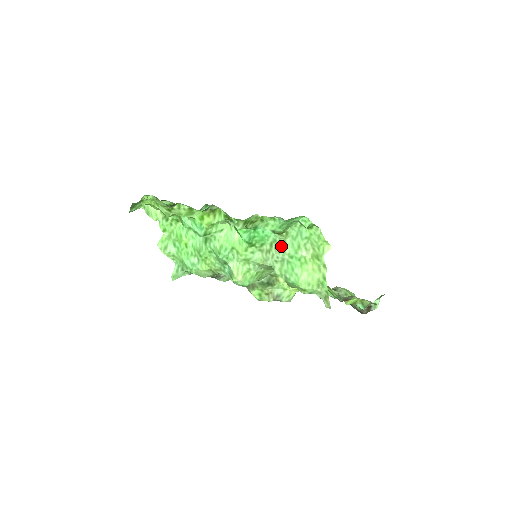
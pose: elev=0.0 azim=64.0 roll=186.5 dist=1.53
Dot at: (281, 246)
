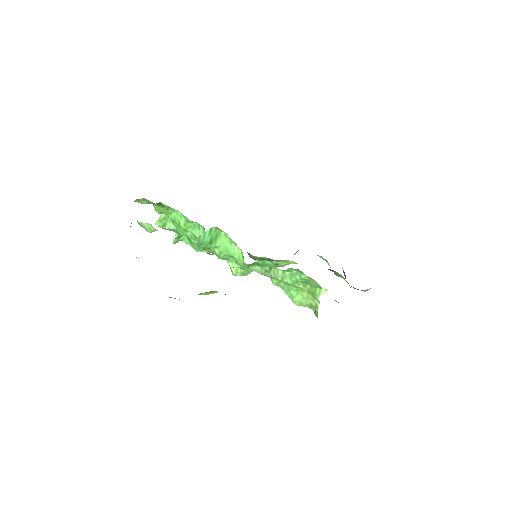
Dot at: (280, 275)
